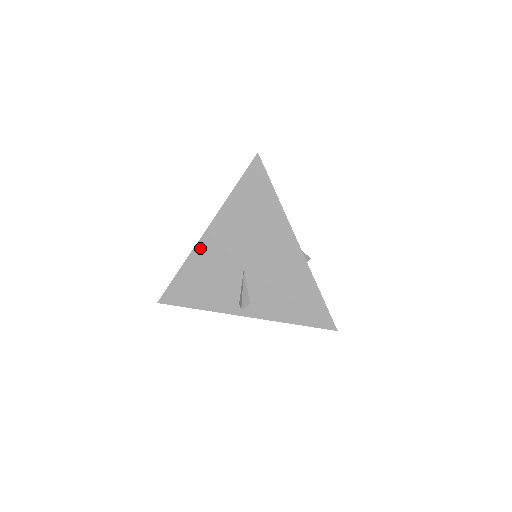
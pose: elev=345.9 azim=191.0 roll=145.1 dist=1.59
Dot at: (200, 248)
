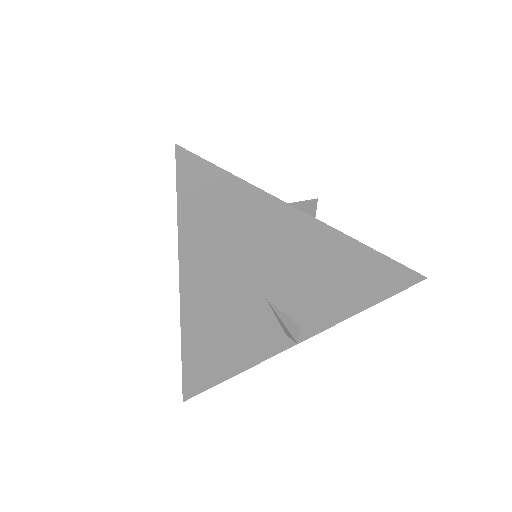
Dot at: (189, 319)
